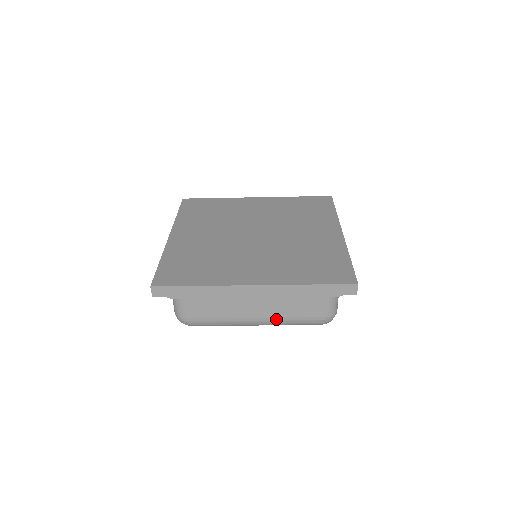
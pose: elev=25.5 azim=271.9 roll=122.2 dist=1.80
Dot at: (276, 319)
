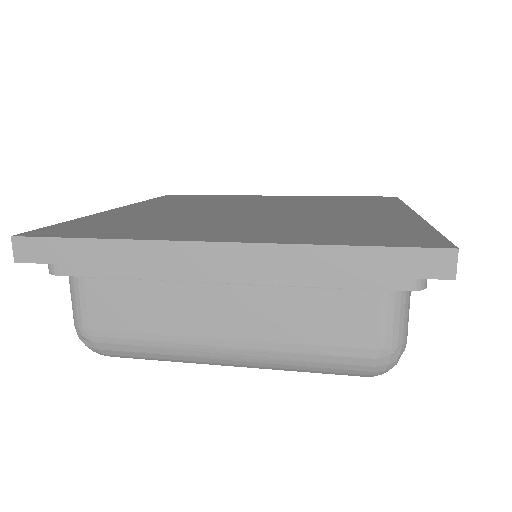
Dot at: (268, 346)
